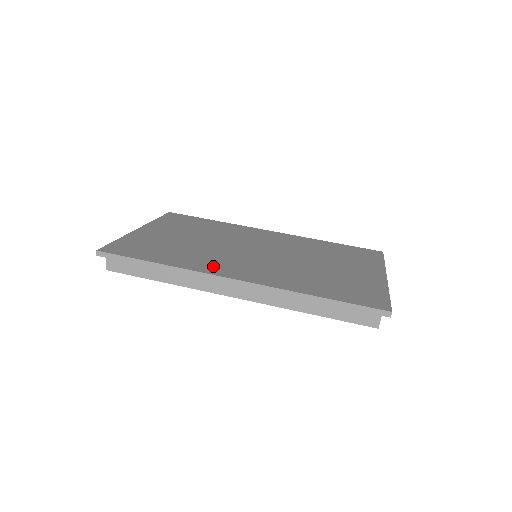
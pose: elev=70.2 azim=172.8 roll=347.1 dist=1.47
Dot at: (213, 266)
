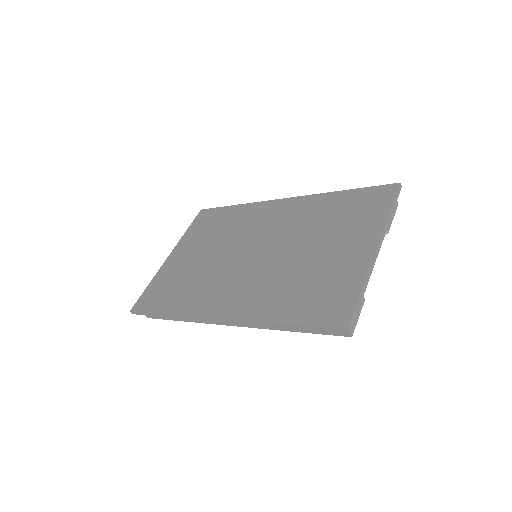
Dot at: (205, 301)
